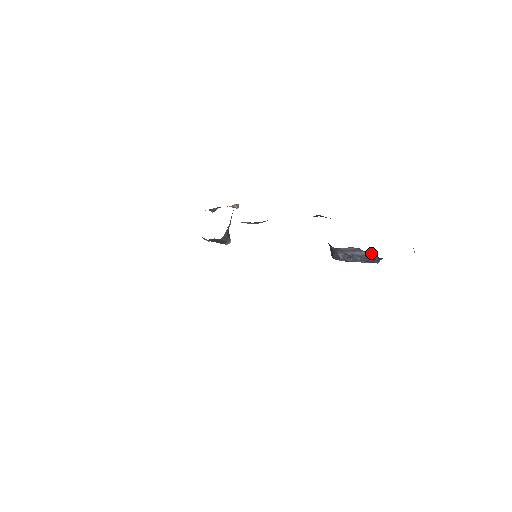
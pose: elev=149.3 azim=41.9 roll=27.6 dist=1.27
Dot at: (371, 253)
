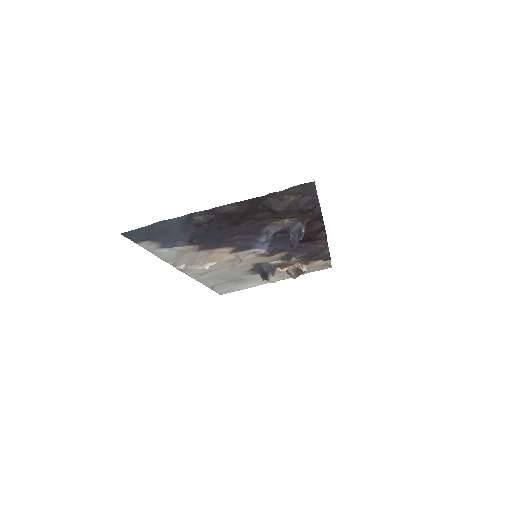
Dot at: occluded
